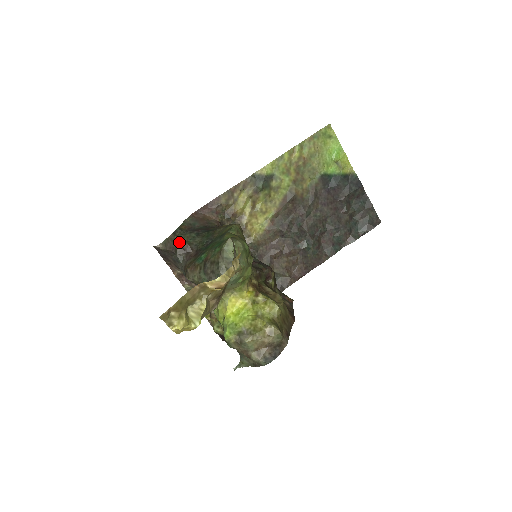
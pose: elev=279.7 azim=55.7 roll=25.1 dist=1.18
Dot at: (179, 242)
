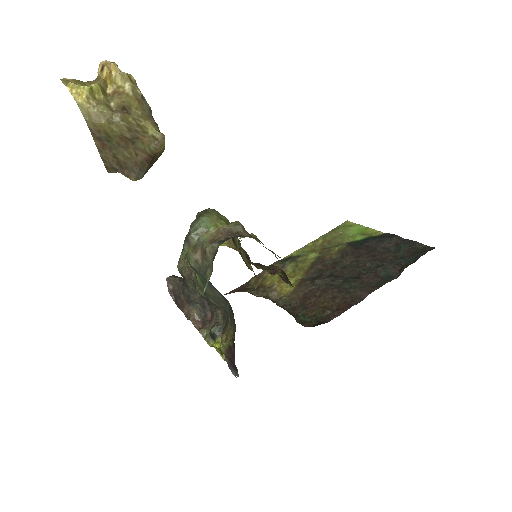
Dot at: occluded
